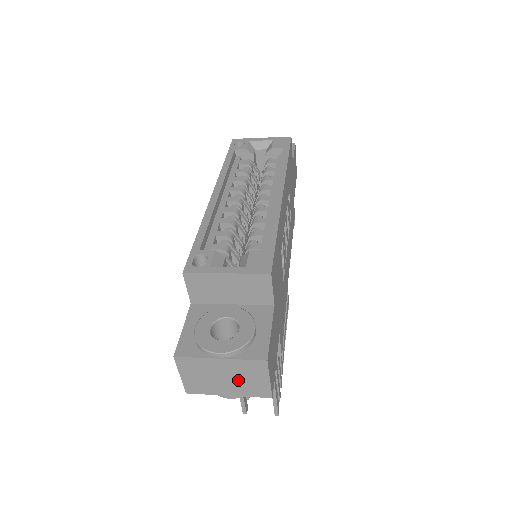
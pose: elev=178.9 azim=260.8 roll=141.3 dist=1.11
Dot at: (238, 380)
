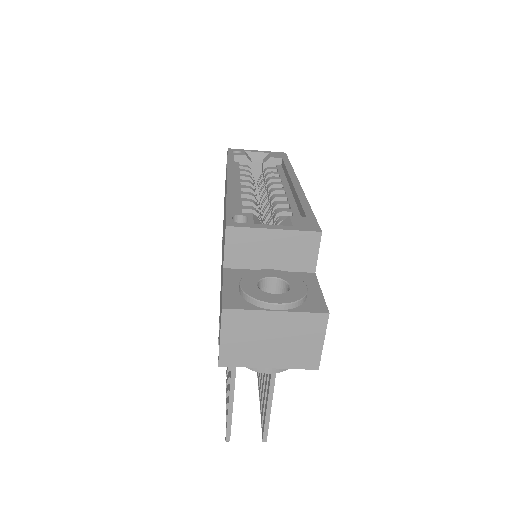
Dot at: (287, 343)
